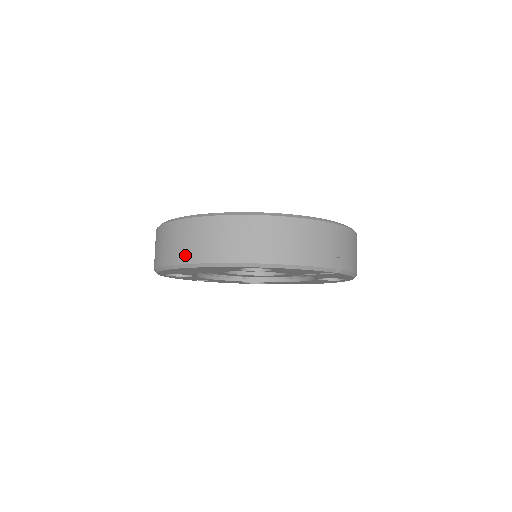
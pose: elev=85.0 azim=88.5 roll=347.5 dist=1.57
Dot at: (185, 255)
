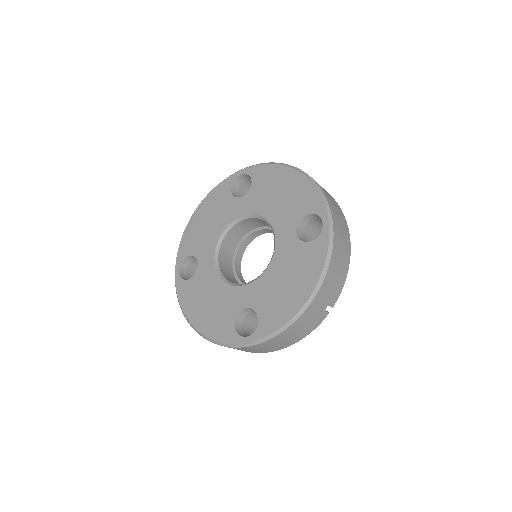
Dot at: occluded
